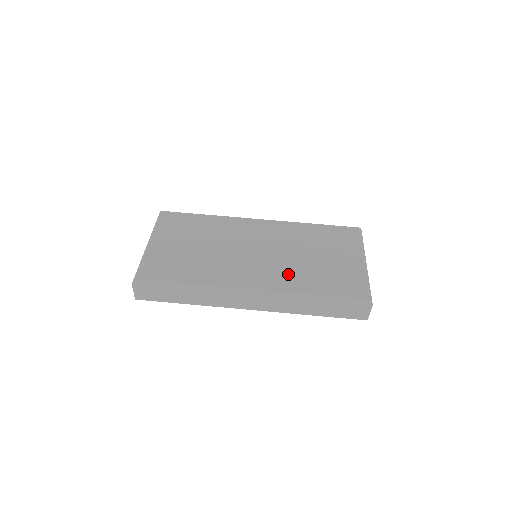
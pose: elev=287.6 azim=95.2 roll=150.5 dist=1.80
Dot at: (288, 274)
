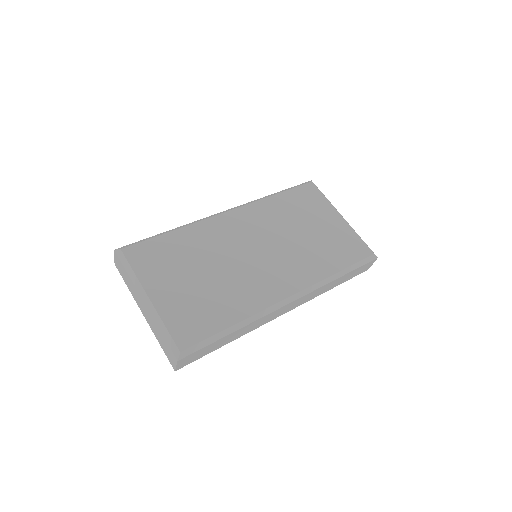
Dot at: (304, 263)
